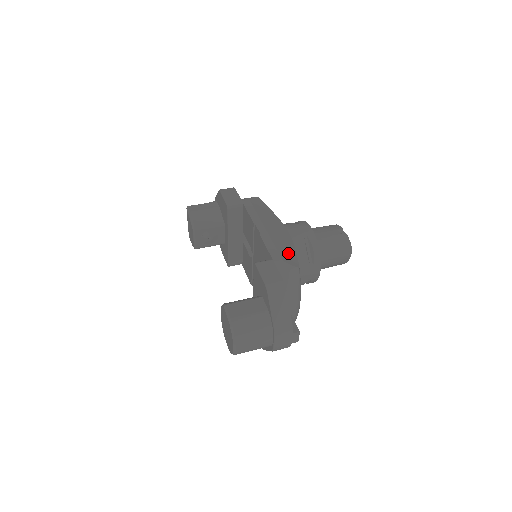
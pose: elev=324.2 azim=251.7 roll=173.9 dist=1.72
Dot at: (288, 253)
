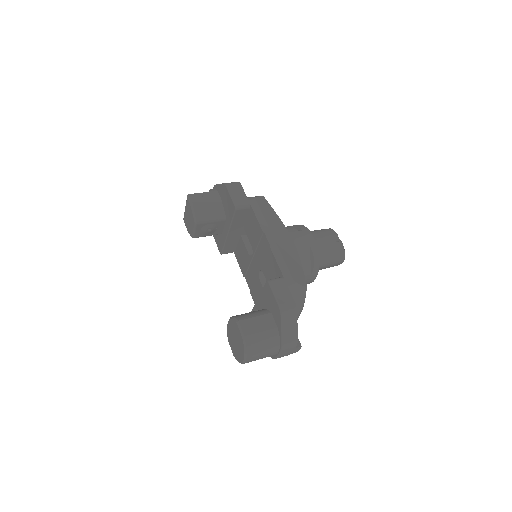
Dot at: (296, 269)
